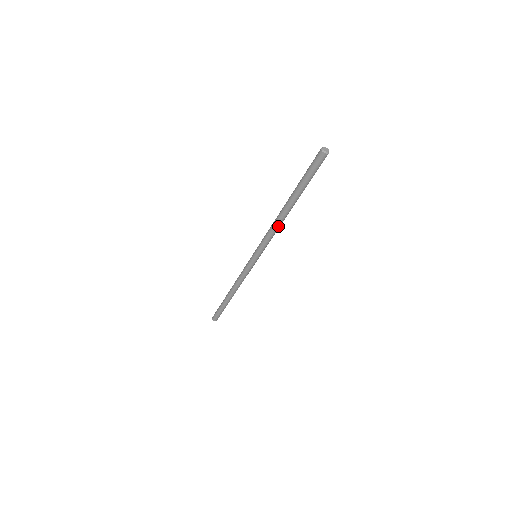
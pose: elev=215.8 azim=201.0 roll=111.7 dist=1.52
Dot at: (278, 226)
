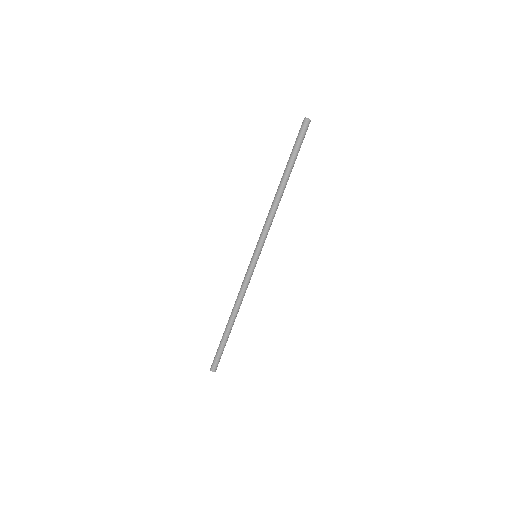
Dot at: (273, 208)
